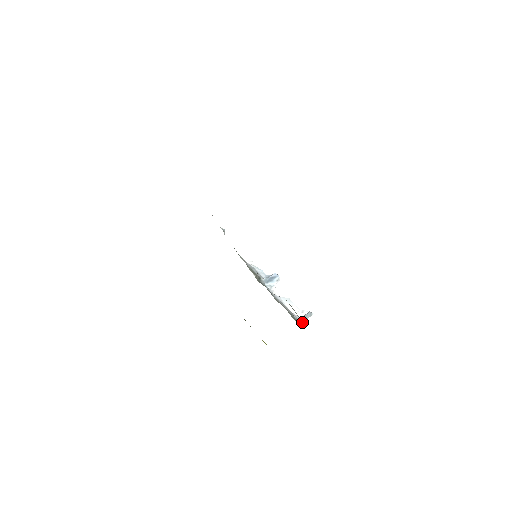
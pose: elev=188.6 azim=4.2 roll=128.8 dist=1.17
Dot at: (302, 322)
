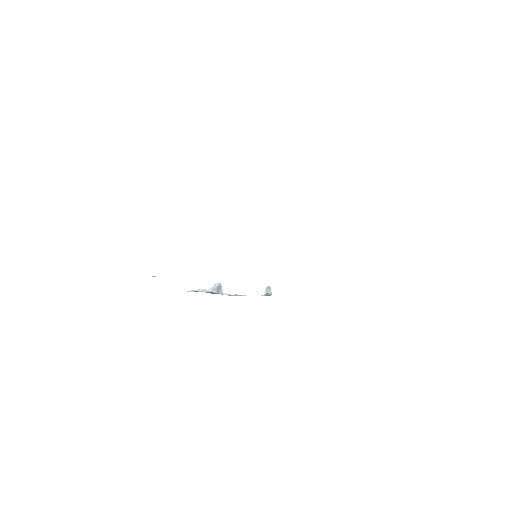
Dot at: occluded
